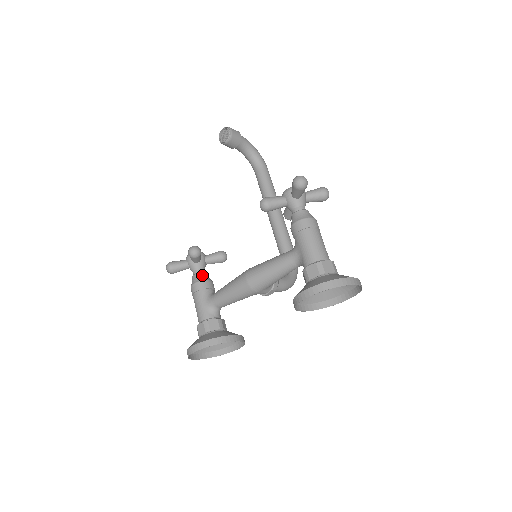
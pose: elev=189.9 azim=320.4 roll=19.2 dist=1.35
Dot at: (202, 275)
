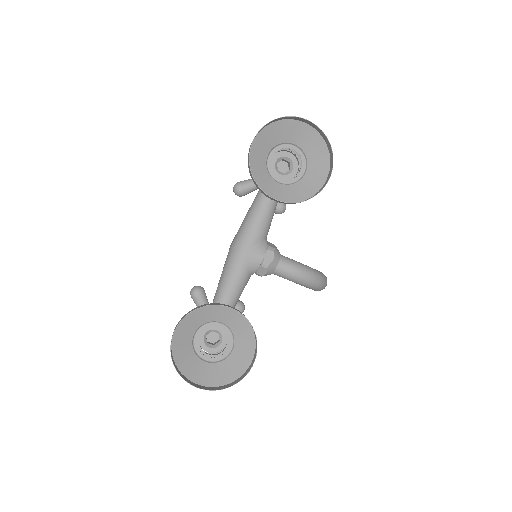
Dot at: occluded
